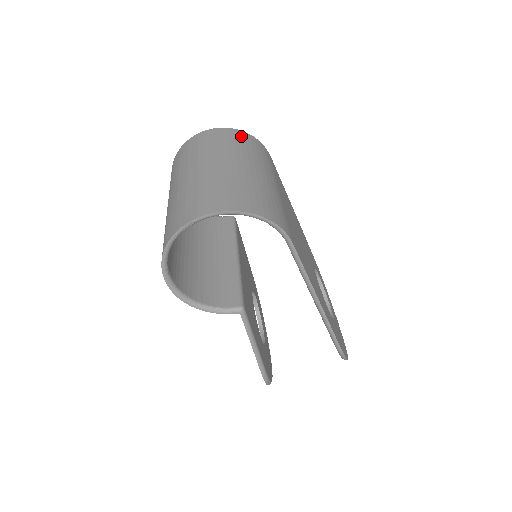
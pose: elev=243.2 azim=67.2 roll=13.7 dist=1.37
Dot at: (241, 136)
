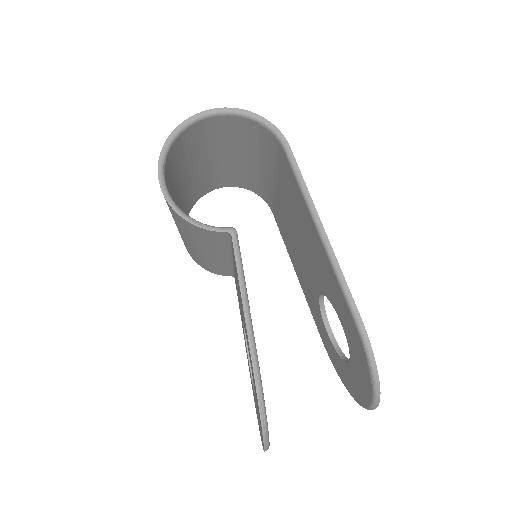
Dot at: occluded
